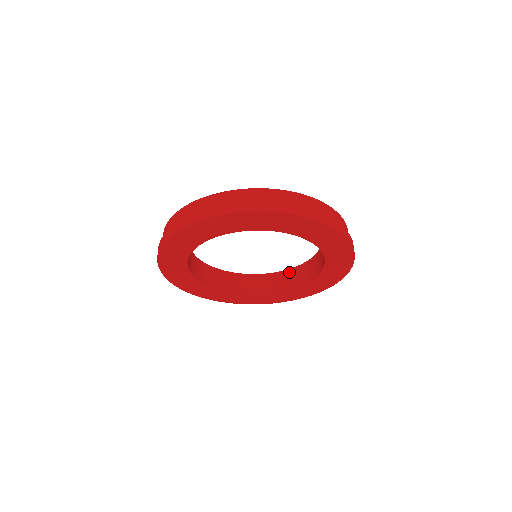
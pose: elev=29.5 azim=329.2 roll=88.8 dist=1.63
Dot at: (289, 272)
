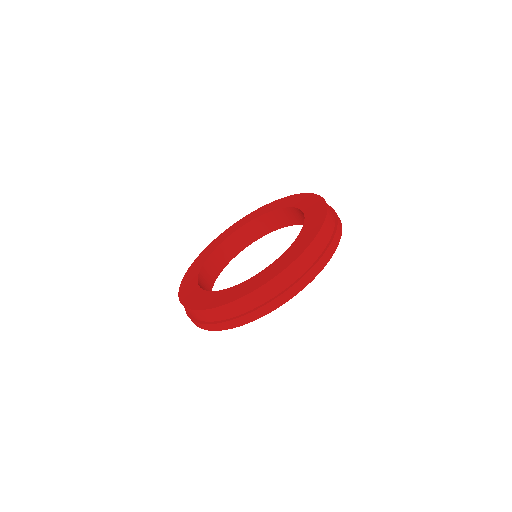
Dot at: (290, 210)
